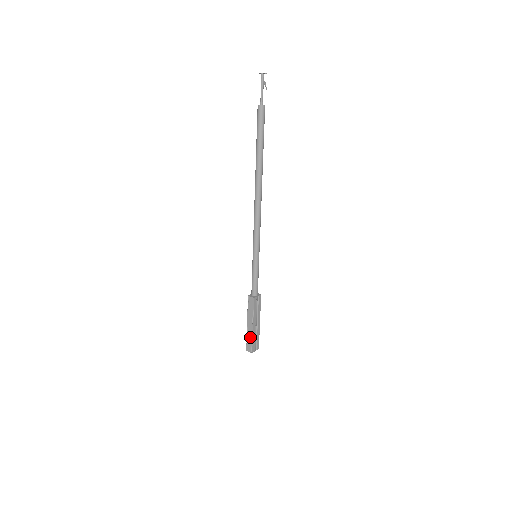
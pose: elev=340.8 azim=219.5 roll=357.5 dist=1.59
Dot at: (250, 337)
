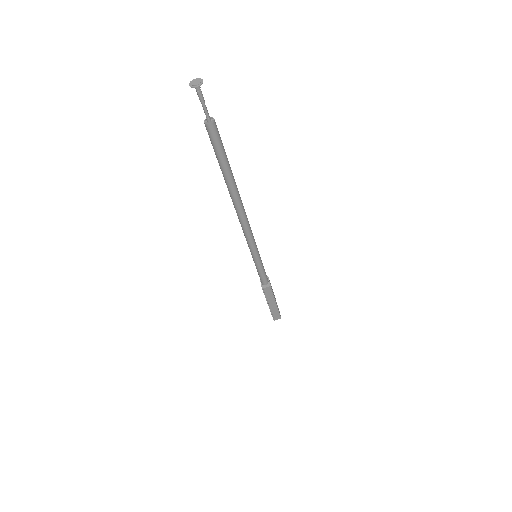
Dot at: (275, 311)
